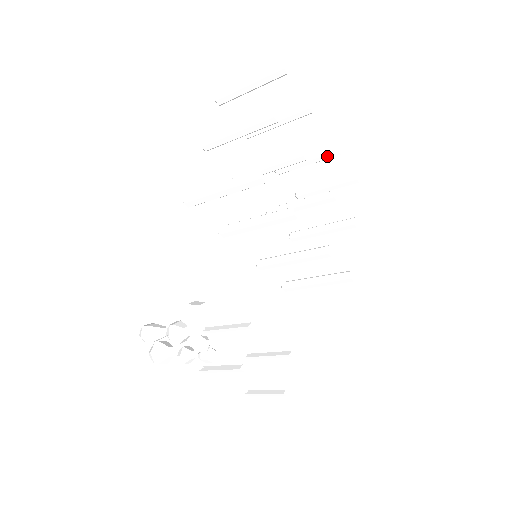
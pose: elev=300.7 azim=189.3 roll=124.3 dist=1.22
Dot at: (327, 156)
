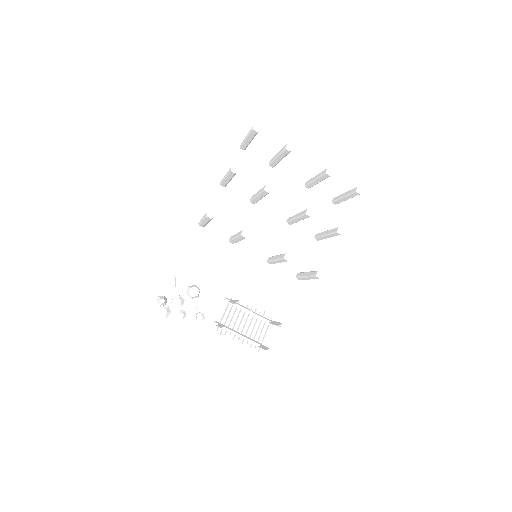
Dot at: (323, 177)
